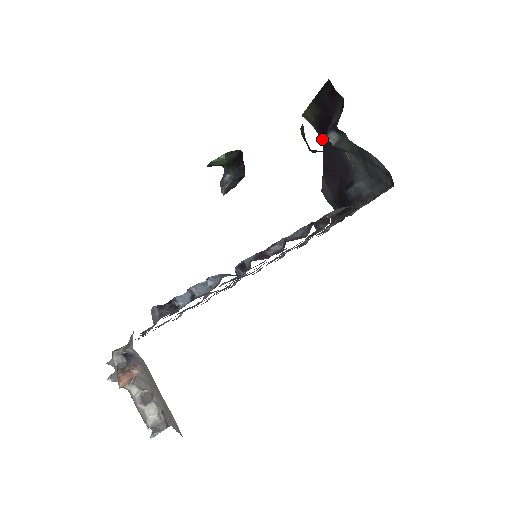
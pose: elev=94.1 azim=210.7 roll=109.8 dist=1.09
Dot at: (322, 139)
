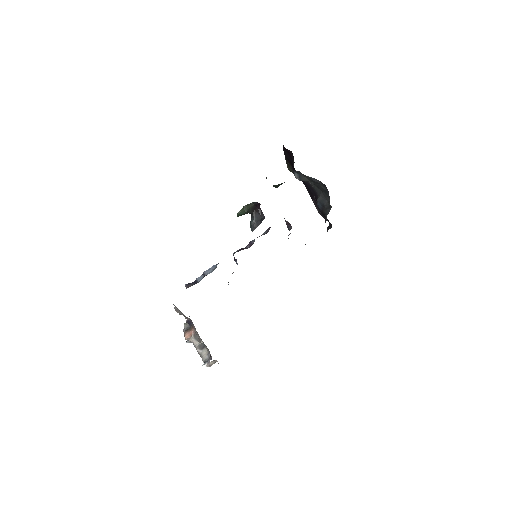
Dot at: occluded
